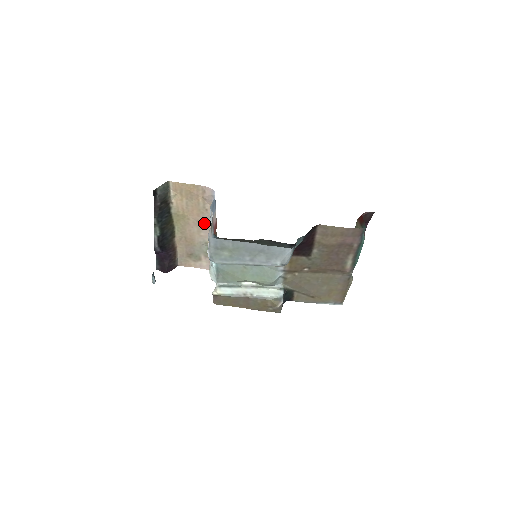
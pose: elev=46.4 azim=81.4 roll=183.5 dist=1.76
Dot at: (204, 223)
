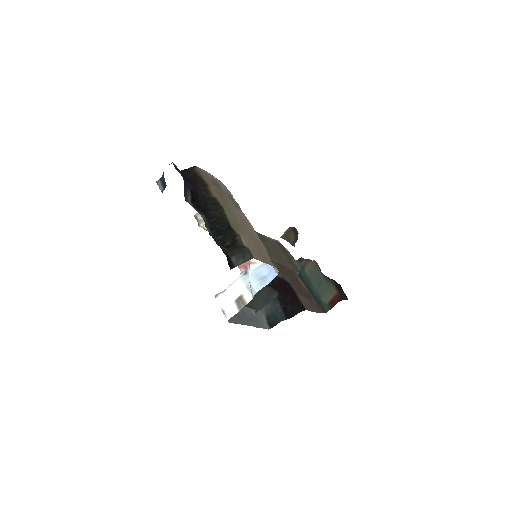
Dot at: (249, 228)
